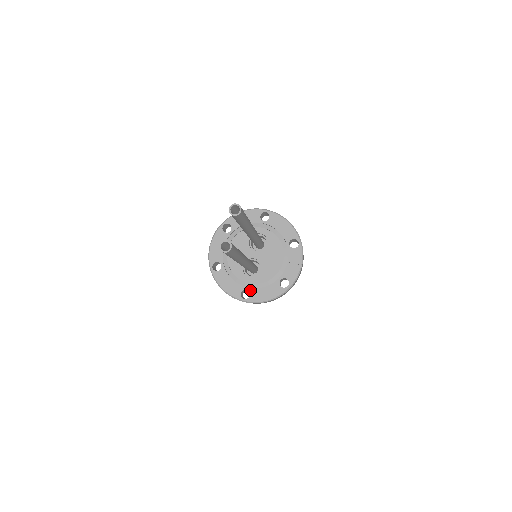
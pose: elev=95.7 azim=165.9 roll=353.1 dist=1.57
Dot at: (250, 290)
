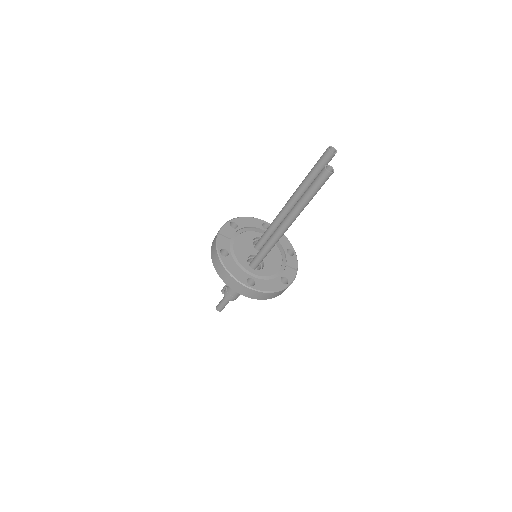
Dot at: (255, 279)
